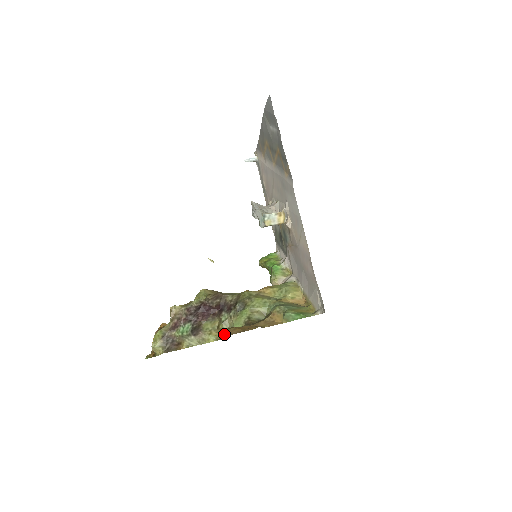
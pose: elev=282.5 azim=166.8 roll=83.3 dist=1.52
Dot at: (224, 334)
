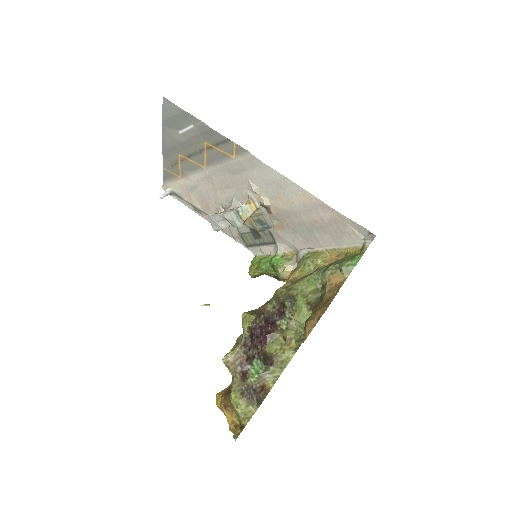
Dot at: (311, 326)
